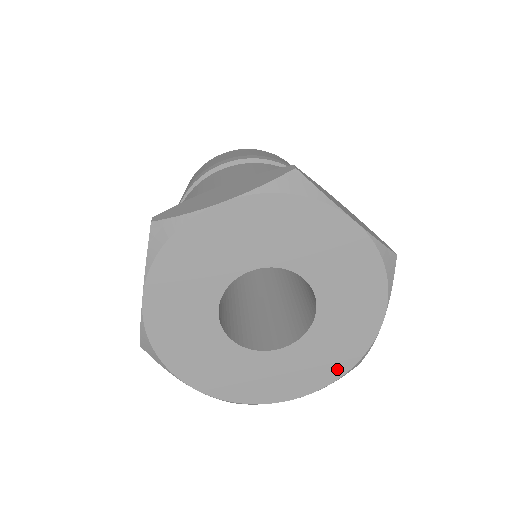
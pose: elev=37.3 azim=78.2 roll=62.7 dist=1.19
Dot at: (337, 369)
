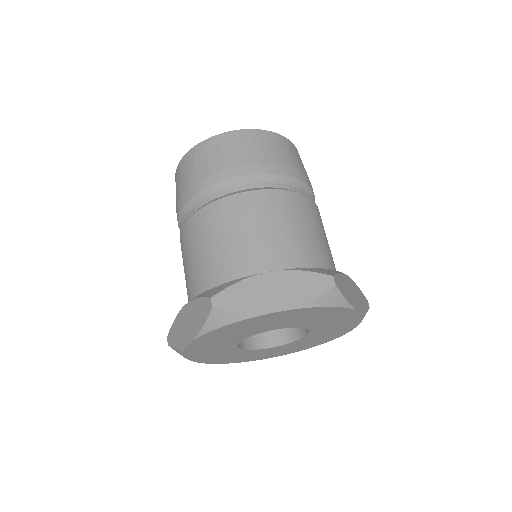
Dot at: (350, 326)
